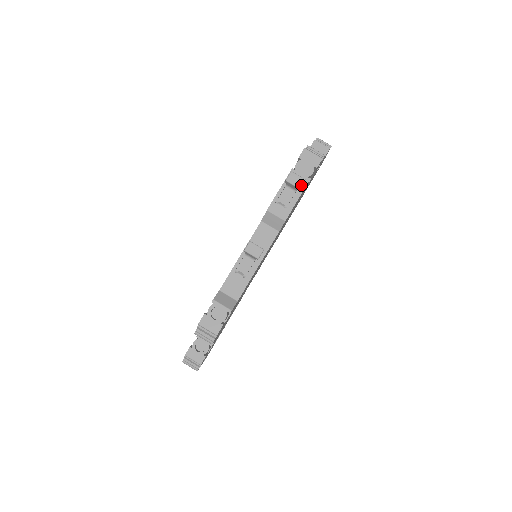
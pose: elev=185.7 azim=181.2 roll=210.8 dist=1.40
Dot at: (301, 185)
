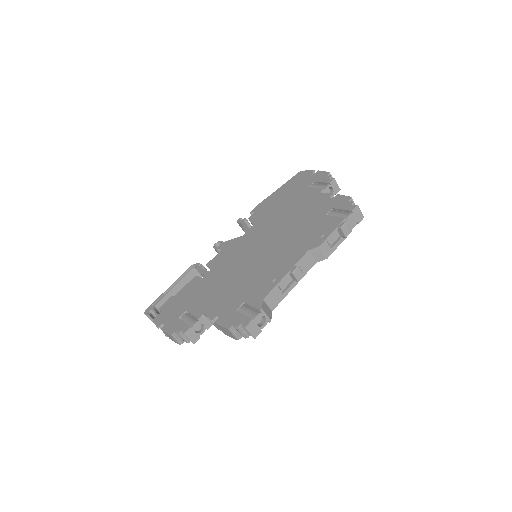
Dot at: occluded
